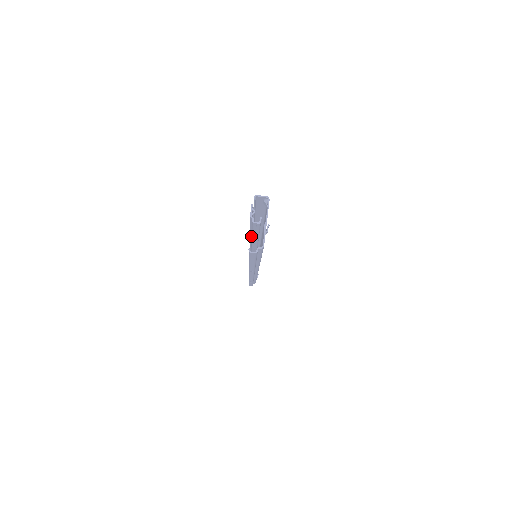
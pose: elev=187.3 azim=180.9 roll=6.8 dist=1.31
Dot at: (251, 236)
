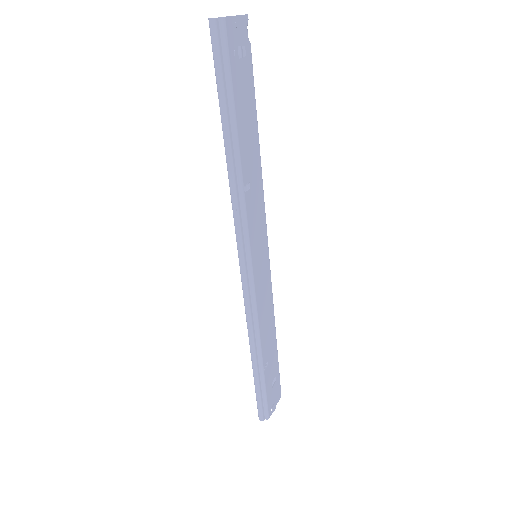
Dot at: occluded
